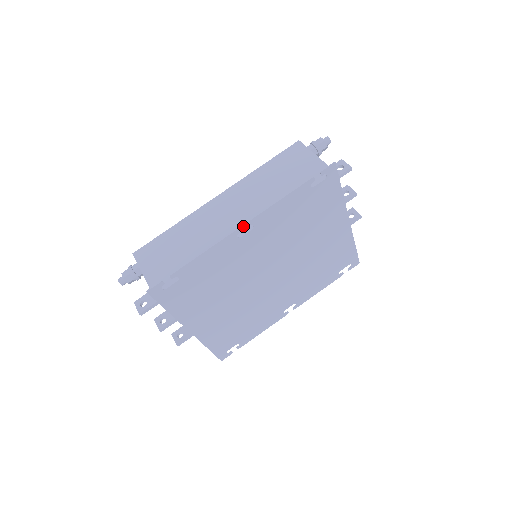
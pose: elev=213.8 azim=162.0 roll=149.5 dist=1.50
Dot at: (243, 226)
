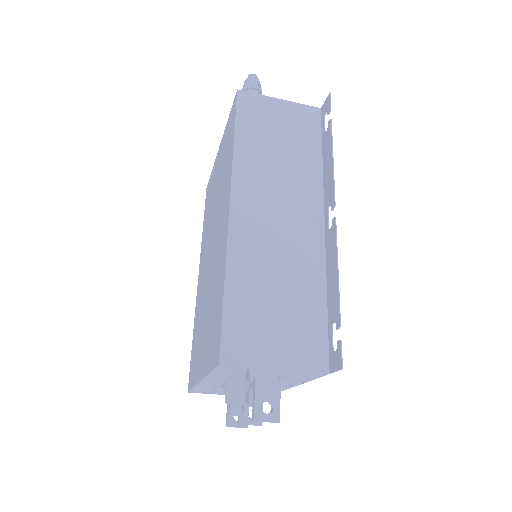
Dot at: (306, 217)
